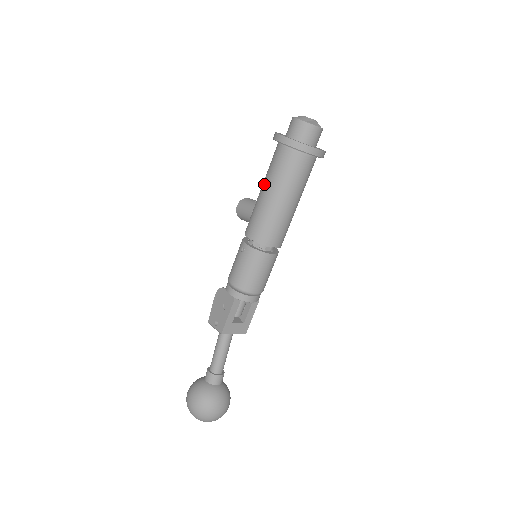
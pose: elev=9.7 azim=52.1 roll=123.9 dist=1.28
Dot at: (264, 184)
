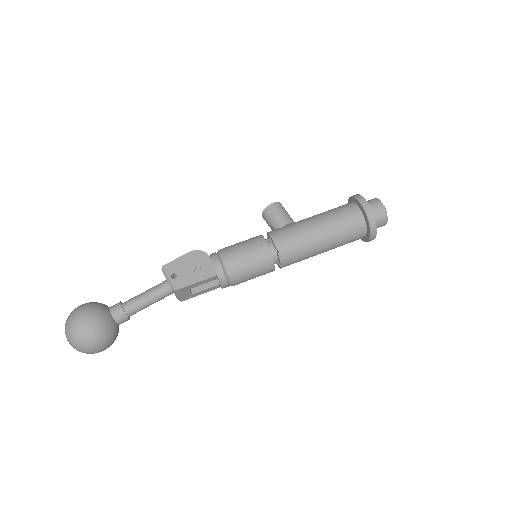
Dot at: (322, 220)
